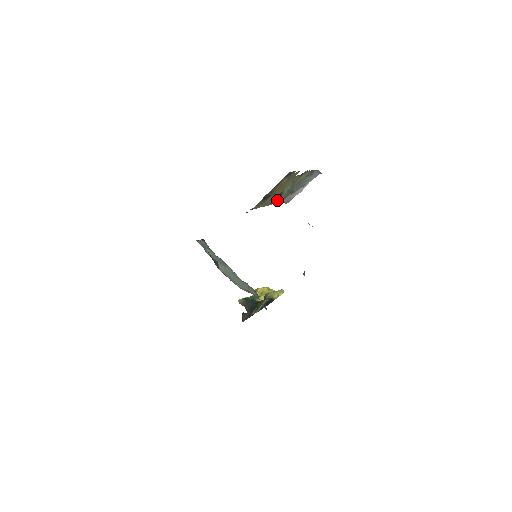
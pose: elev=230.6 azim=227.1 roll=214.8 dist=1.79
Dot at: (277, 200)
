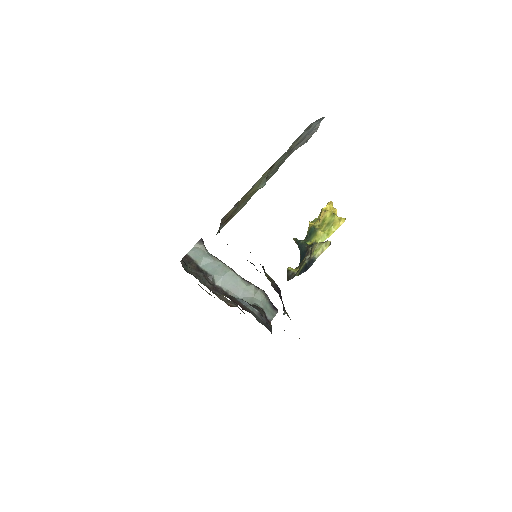
Dot at: (269, 177)
